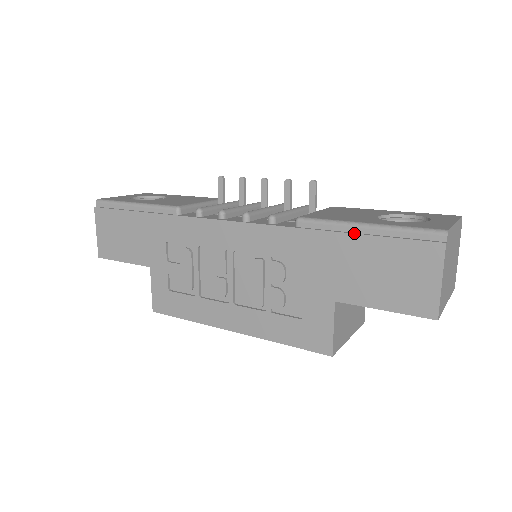
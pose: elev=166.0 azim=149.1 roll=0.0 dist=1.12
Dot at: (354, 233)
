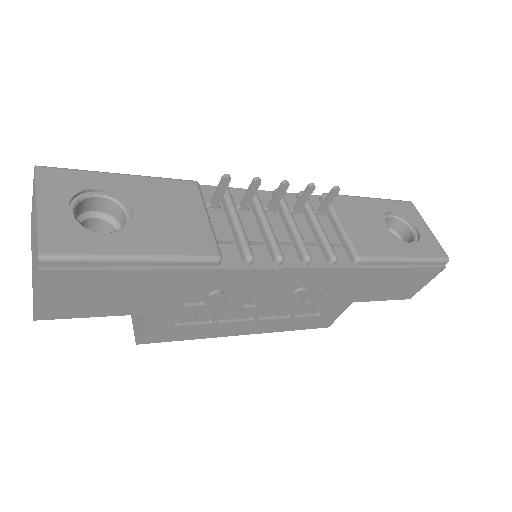
Dot at: (398, 267)
